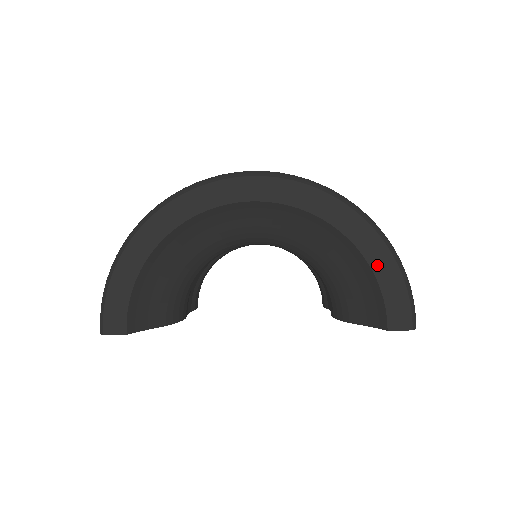
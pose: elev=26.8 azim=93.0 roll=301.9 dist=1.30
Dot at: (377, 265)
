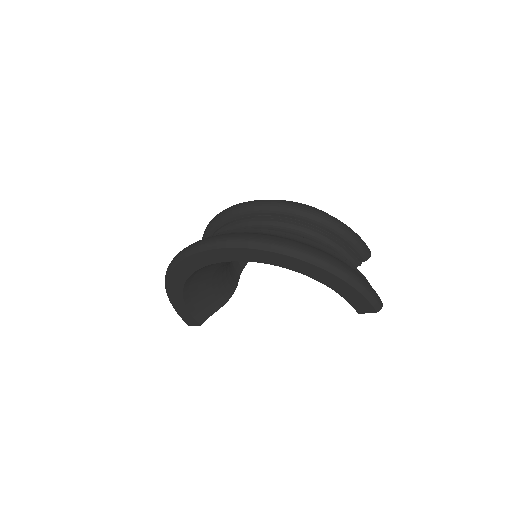
Dot at: (329, 284)
